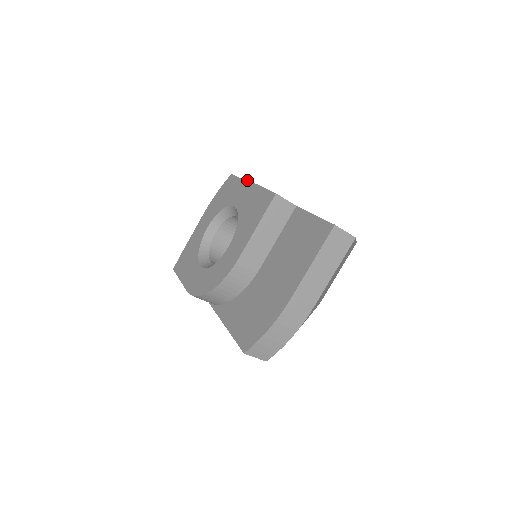
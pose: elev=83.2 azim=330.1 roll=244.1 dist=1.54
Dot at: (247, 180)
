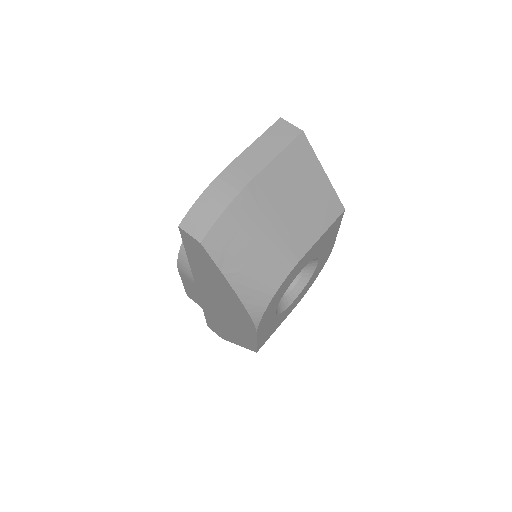
Dot at: occluded
